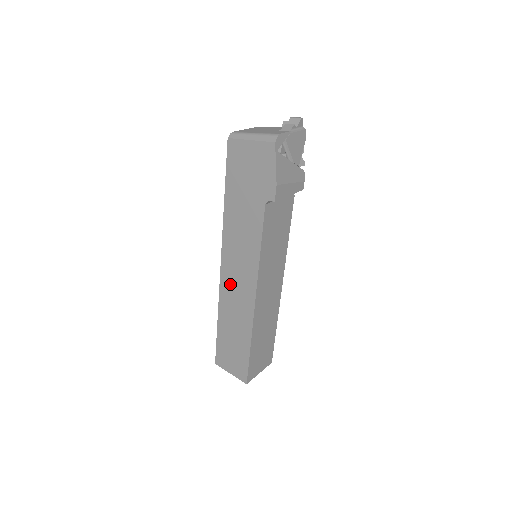
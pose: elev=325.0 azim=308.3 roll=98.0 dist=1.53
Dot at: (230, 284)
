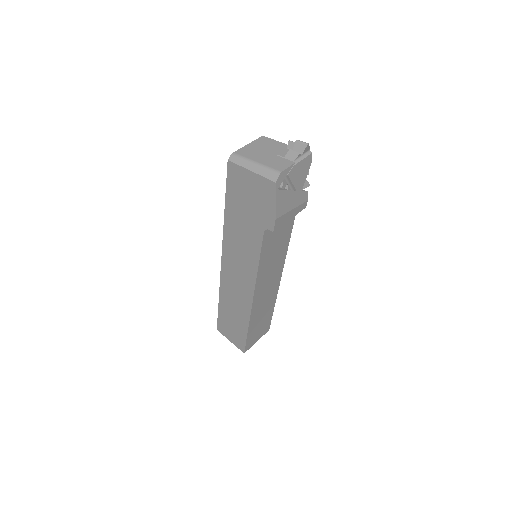
Dot at: (230, 279)
